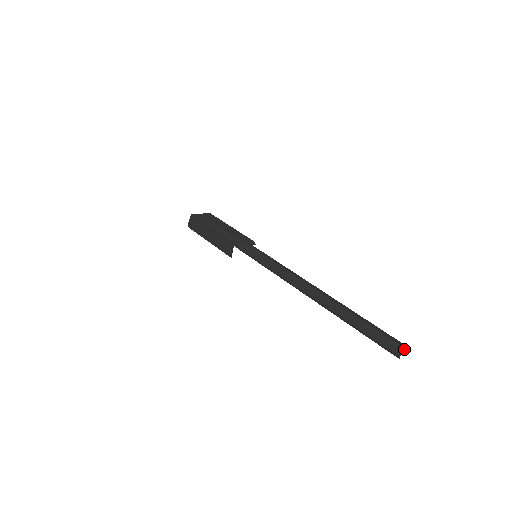
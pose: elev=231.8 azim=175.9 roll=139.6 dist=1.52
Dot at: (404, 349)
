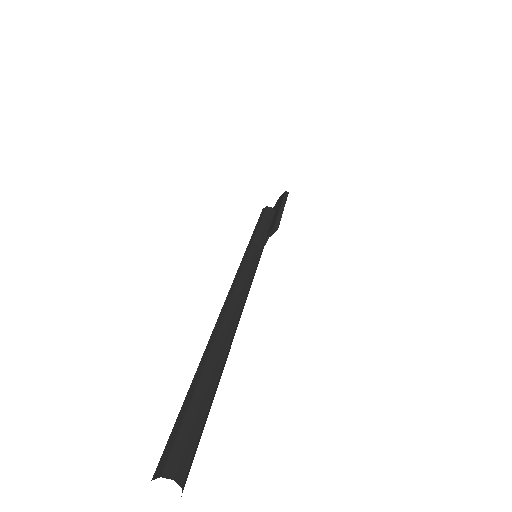
Dot at: occluded
